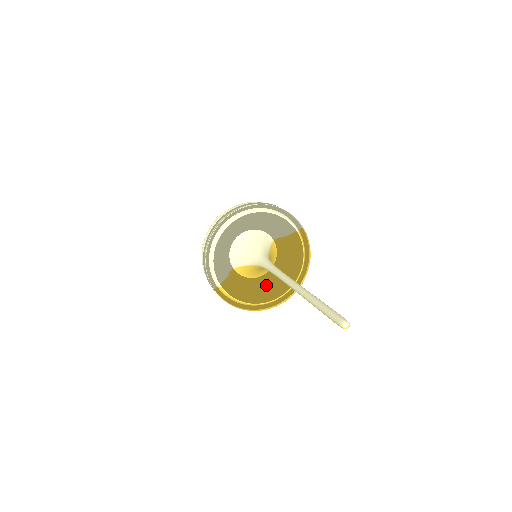
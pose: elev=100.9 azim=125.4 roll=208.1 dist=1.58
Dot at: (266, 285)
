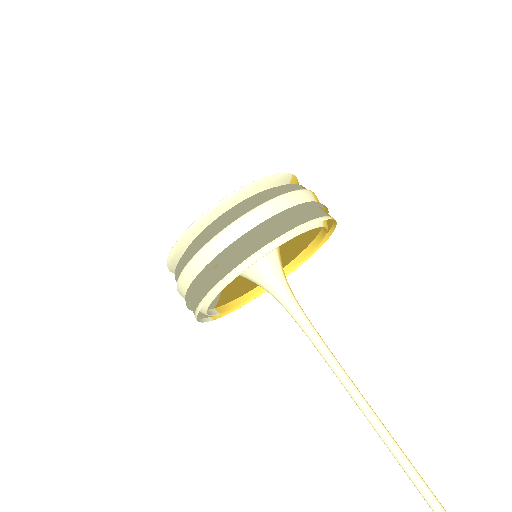
Dot at: occluded
